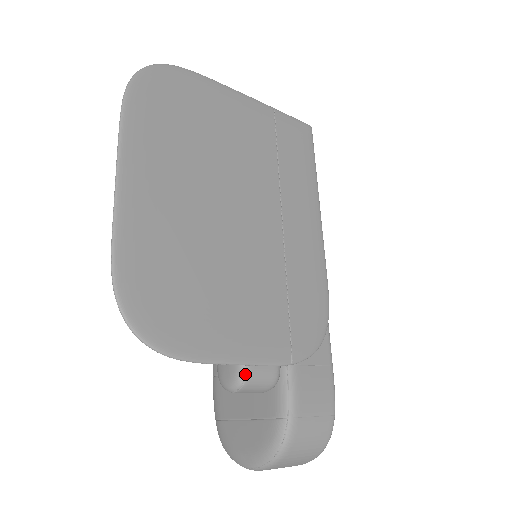
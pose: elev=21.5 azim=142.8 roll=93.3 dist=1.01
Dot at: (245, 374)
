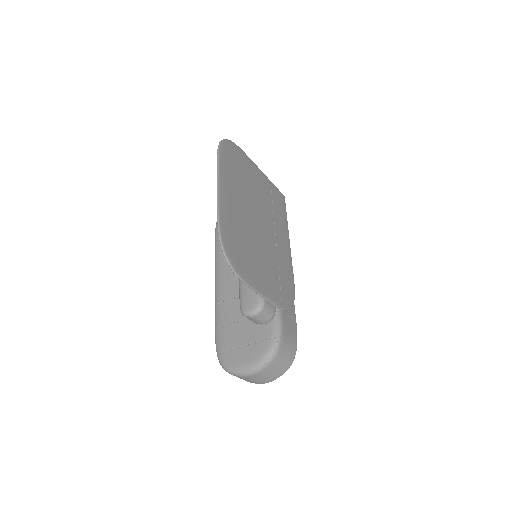
Dot at: (263, 304)
